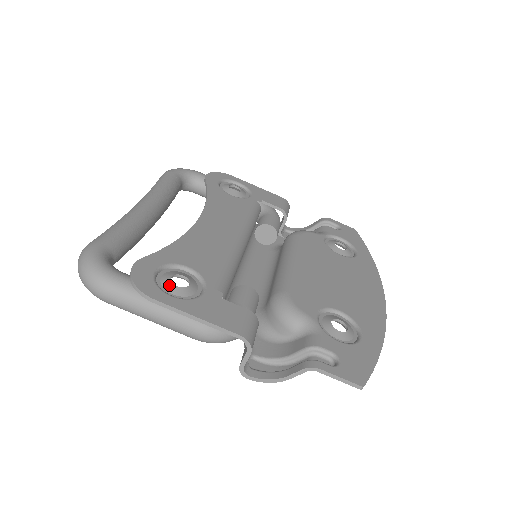
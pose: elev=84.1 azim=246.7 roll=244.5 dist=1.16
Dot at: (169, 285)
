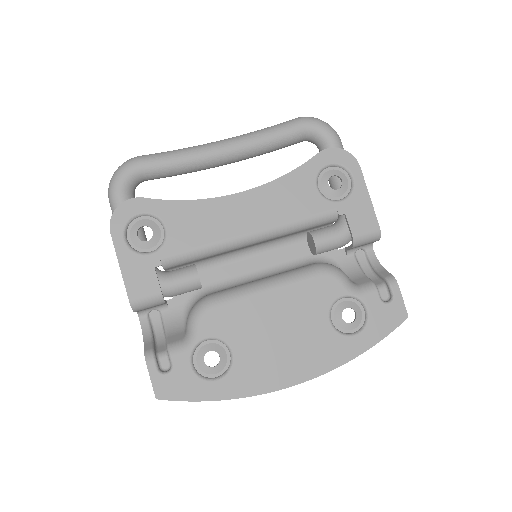
Dot at: (135, 230)
